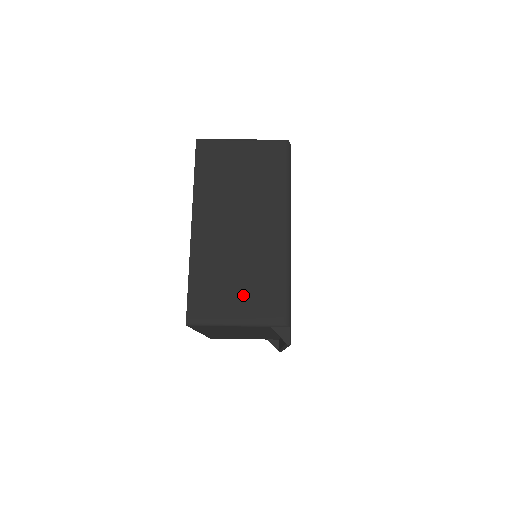
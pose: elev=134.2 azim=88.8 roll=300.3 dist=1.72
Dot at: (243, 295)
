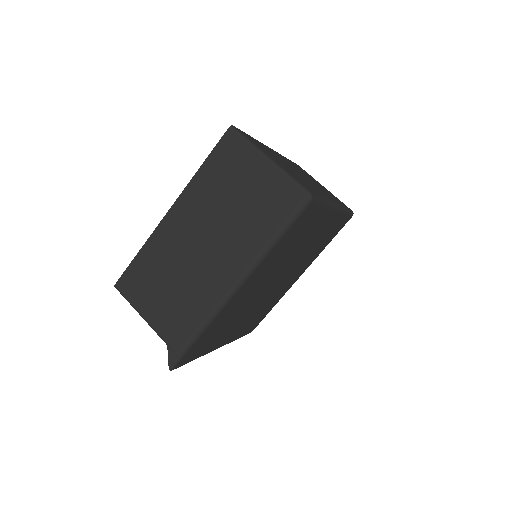
Dot at: (164, 303)
